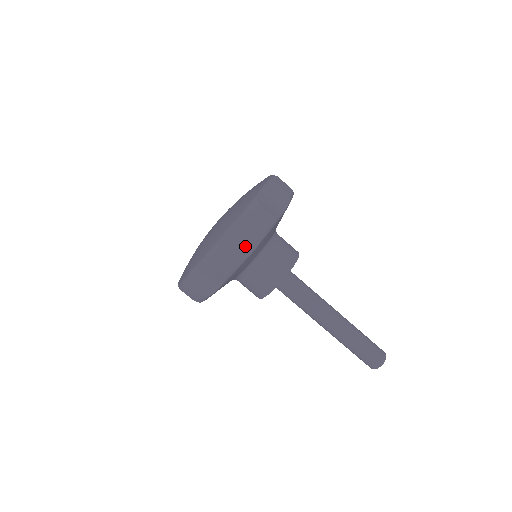
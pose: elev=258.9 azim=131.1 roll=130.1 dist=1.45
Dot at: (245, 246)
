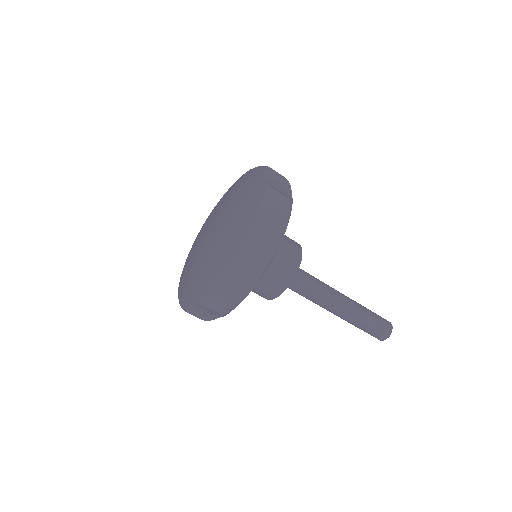
Dot at: (242, 287)
